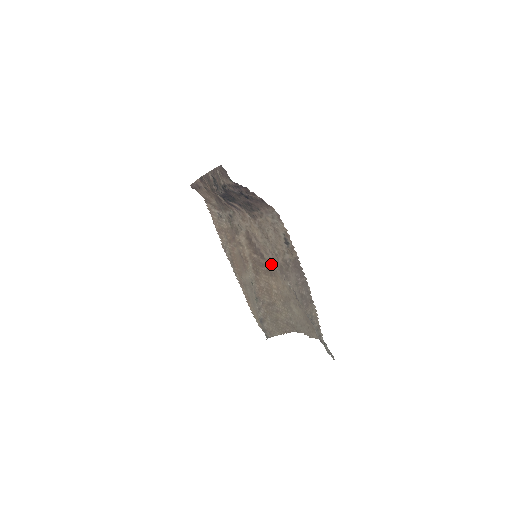
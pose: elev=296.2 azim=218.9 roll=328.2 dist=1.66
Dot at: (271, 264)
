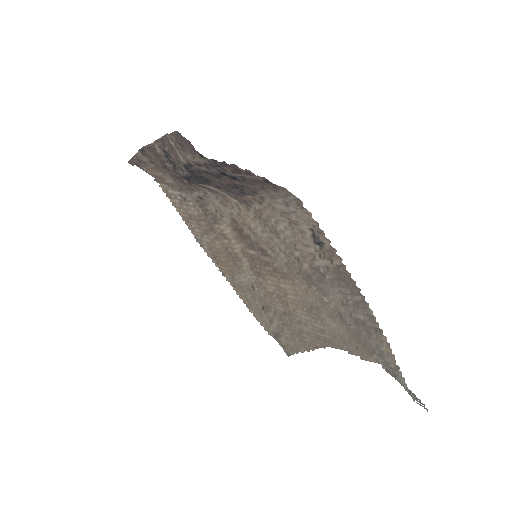
Dot at: (282, 264)
